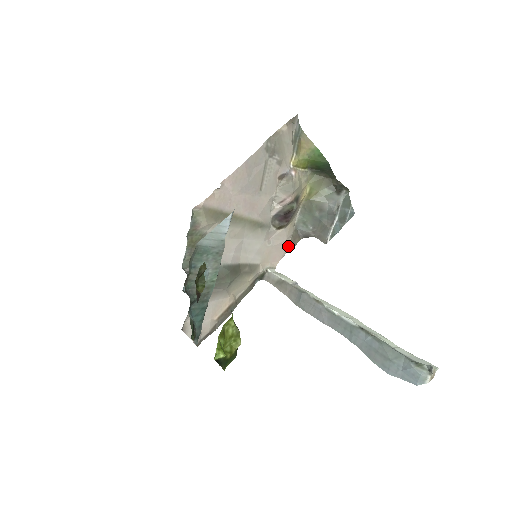
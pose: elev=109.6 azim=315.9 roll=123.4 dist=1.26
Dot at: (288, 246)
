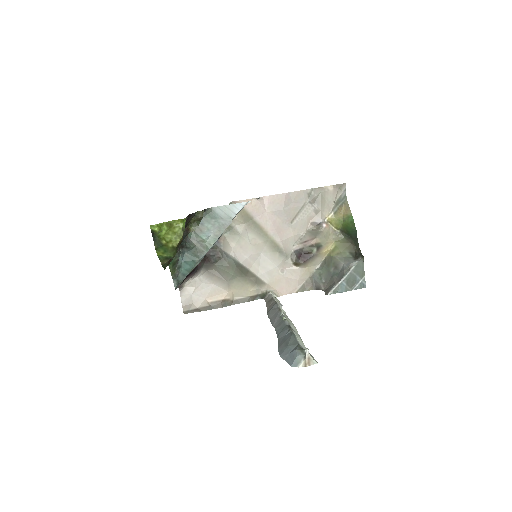
Dot at: (299, 287)
